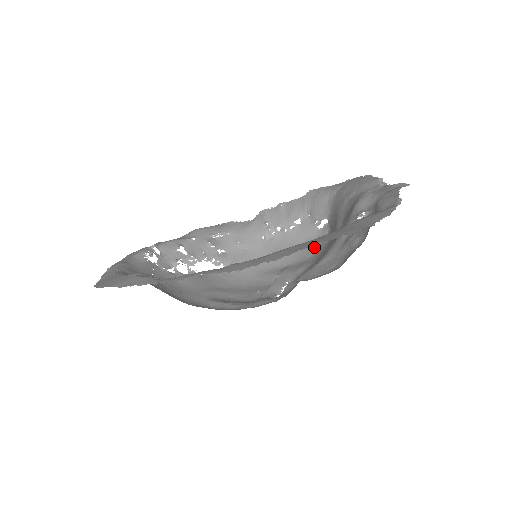
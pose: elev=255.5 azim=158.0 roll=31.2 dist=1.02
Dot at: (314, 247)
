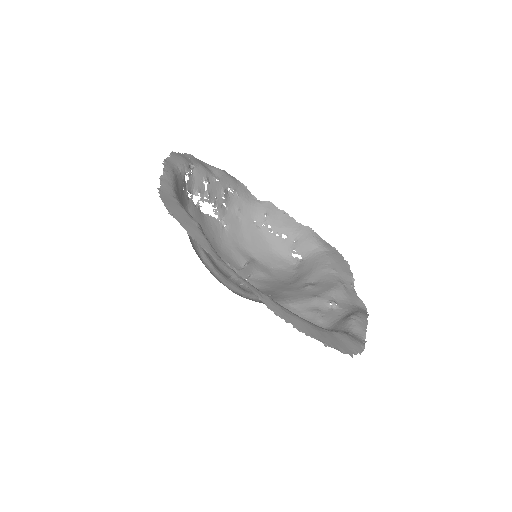
Dot at: (279, 264)
